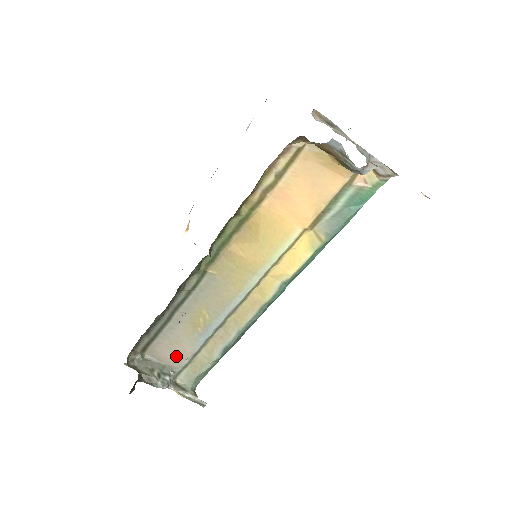
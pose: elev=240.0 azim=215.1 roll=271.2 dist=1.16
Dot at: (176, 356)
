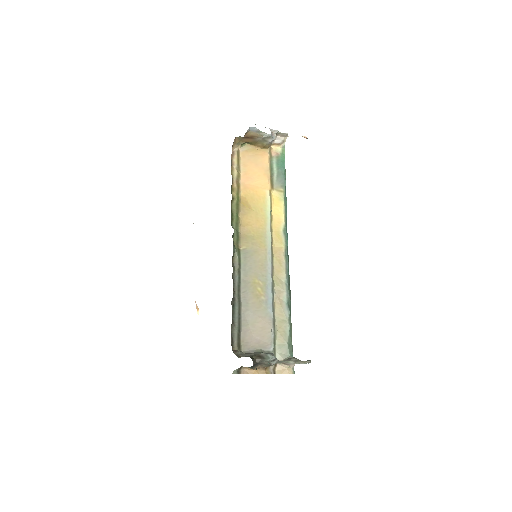
Dot at: (263, 334)
